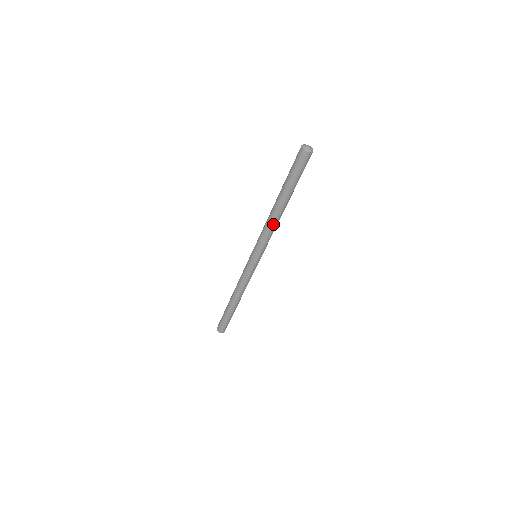
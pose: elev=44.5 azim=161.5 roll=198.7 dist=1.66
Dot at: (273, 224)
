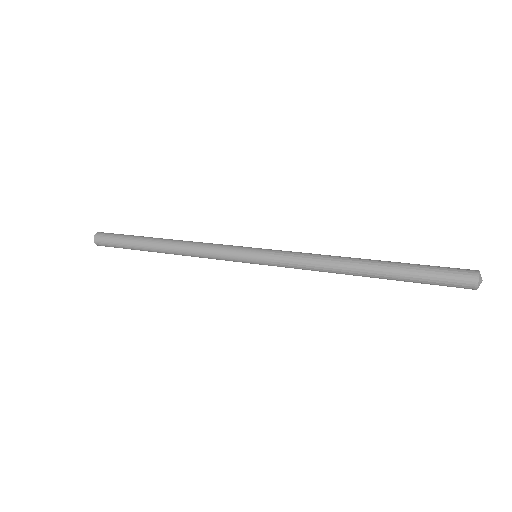
Dot at: occluded
